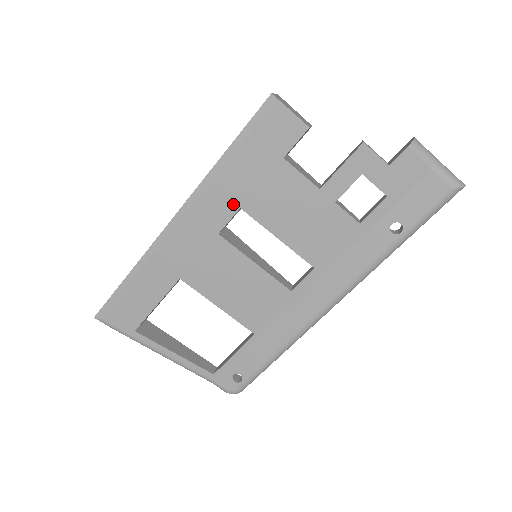
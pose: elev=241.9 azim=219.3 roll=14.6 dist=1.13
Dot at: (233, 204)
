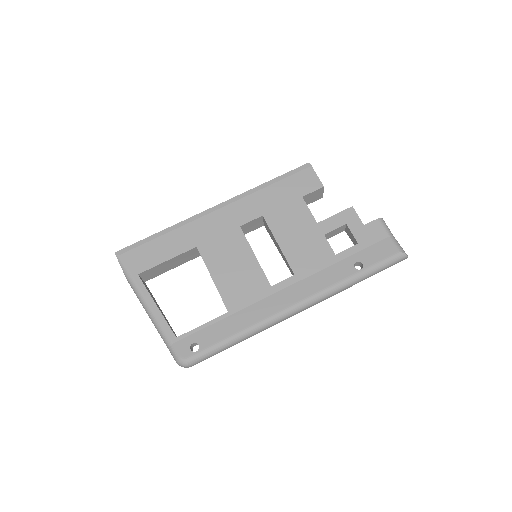
Dot at: (259, 211)
